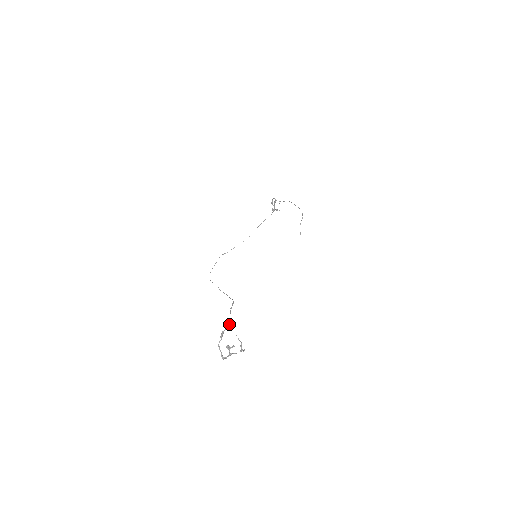
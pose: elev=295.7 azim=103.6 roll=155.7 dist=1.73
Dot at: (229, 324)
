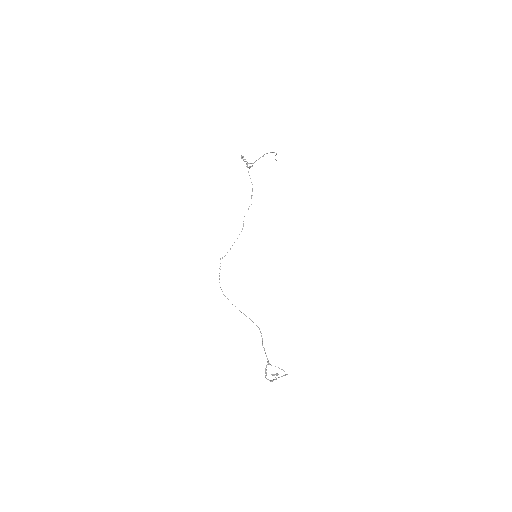
Dot at: (268, 361)
